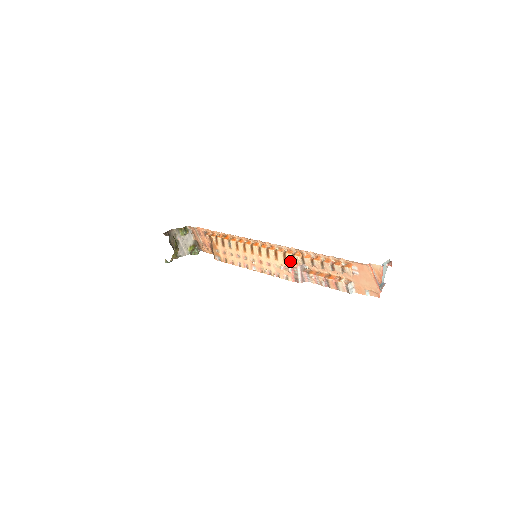
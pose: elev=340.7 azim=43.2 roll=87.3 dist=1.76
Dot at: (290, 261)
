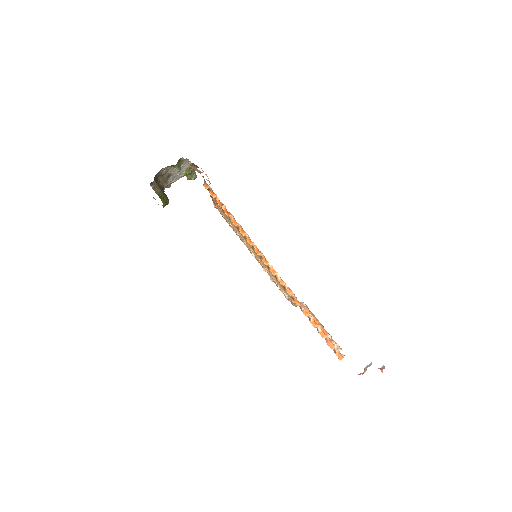
Dot at: (288, 296)
